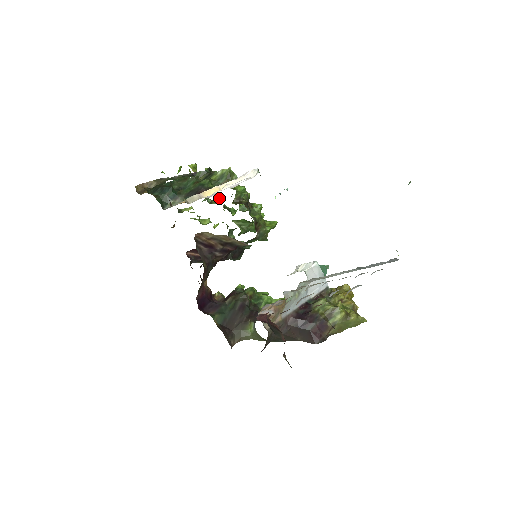
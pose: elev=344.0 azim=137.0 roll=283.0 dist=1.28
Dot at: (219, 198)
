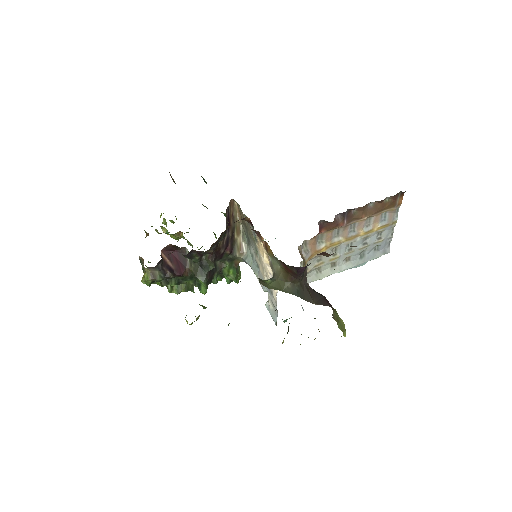
Dot at: occluded
